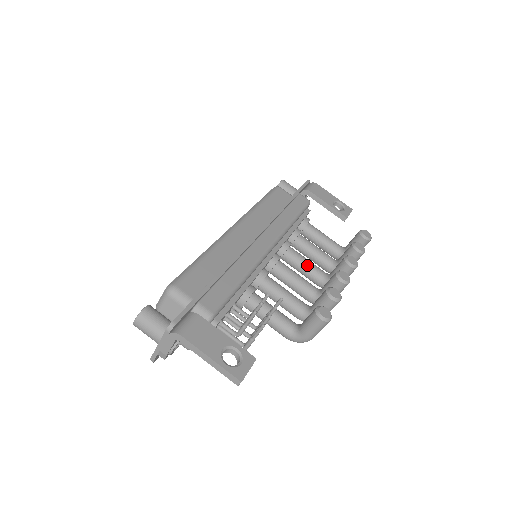
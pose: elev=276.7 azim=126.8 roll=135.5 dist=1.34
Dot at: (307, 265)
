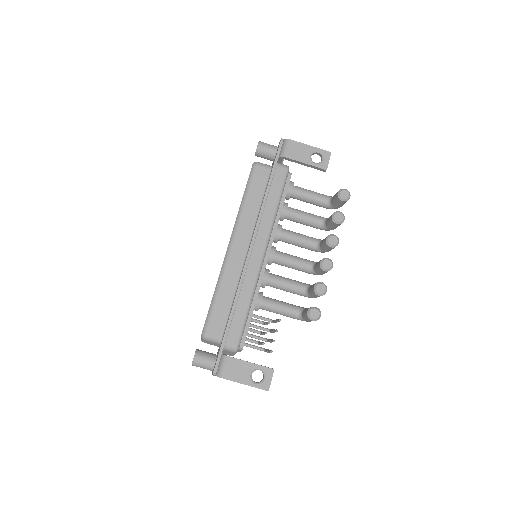
Dot at: (299, 242)
